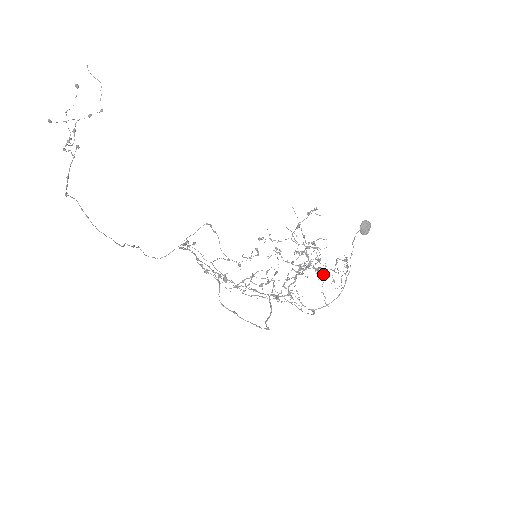
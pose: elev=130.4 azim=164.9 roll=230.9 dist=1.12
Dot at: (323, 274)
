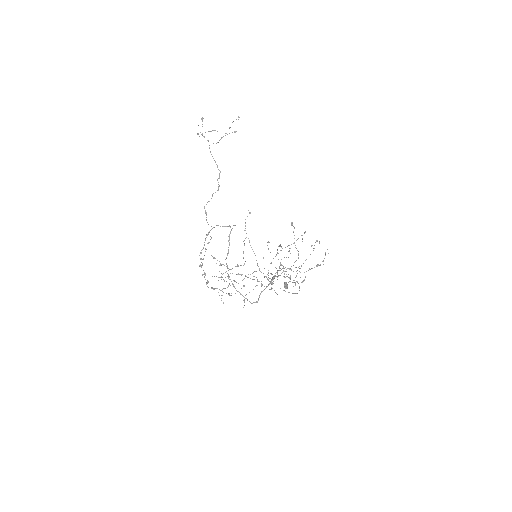
Dot at: occluded
